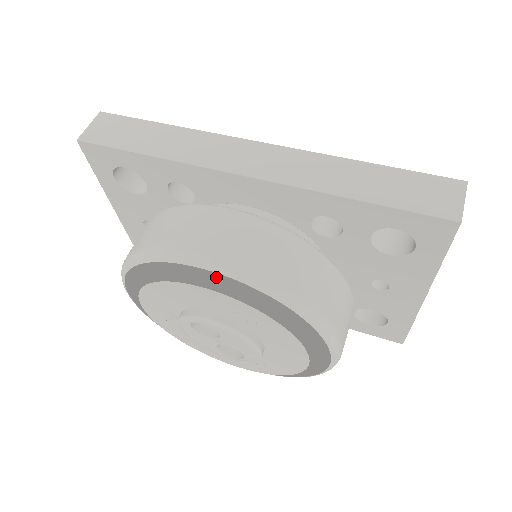
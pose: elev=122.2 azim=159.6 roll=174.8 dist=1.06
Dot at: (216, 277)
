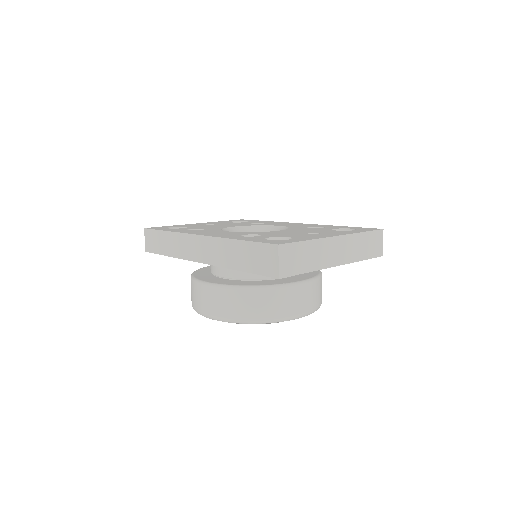
Dot at: occluded
